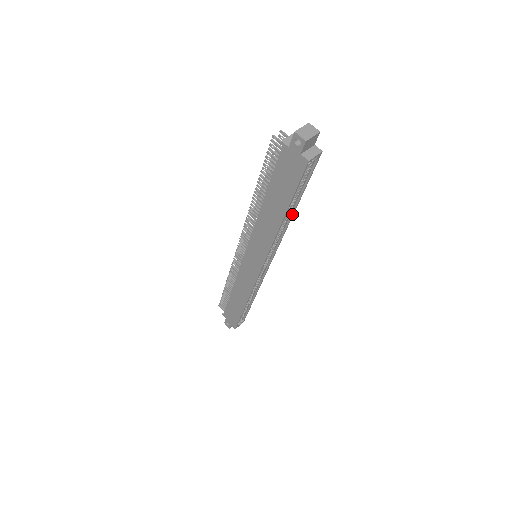
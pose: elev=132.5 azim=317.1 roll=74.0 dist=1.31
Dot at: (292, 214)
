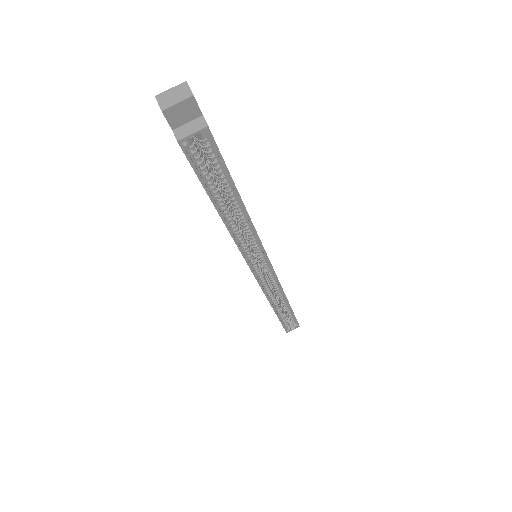
Dot at: (244, 211)
